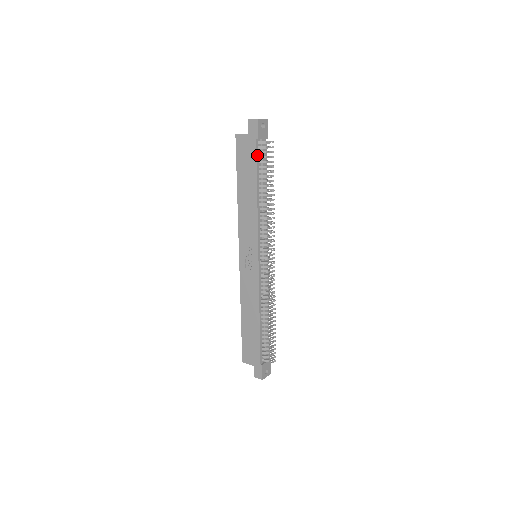
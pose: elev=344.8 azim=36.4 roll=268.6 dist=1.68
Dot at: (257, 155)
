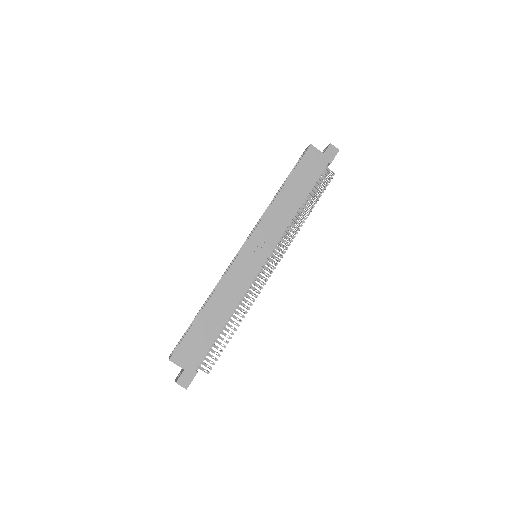
Dot at: (320, 175)
